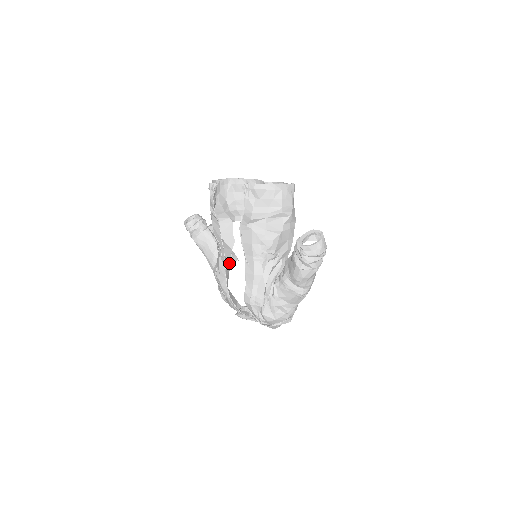
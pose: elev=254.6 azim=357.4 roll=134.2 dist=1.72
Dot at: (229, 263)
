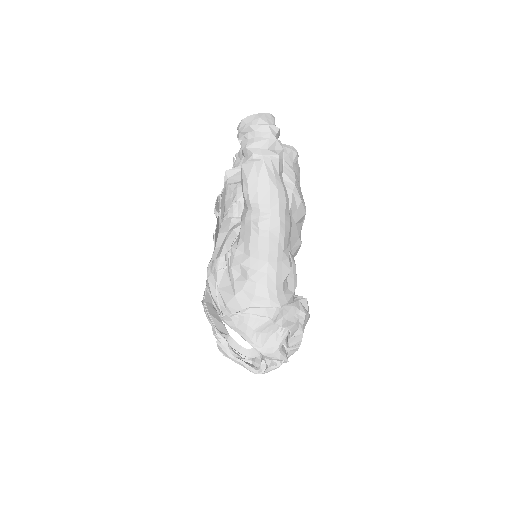
Dot at: occluded
